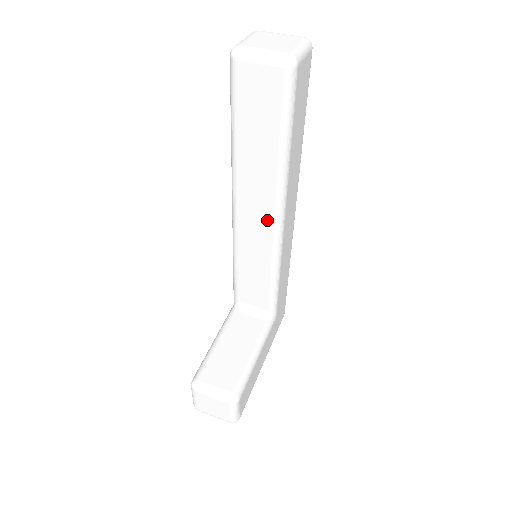
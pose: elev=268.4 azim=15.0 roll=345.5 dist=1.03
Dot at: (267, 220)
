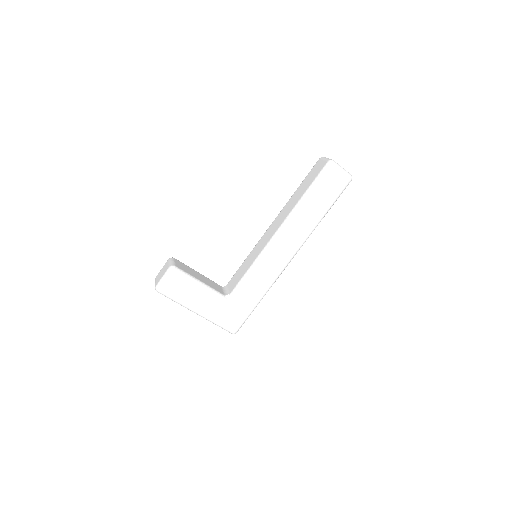
Dot at: (274, 231)
